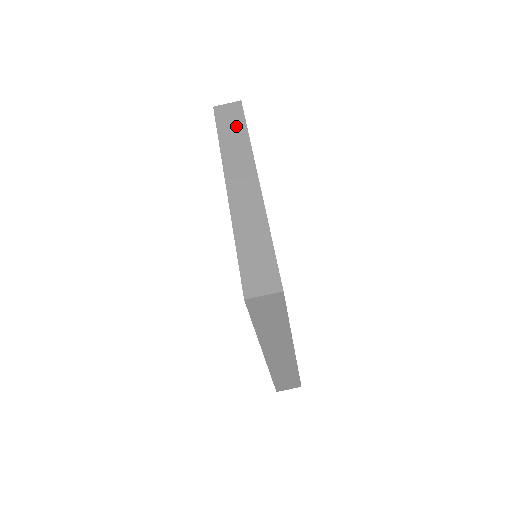
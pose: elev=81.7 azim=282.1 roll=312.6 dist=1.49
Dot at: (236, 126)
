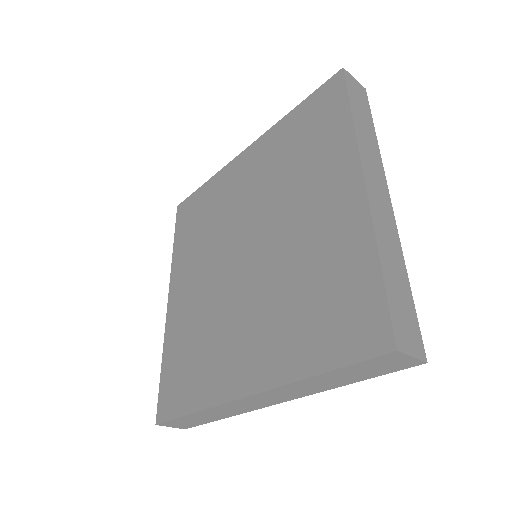
Dot at: (359, 376)
